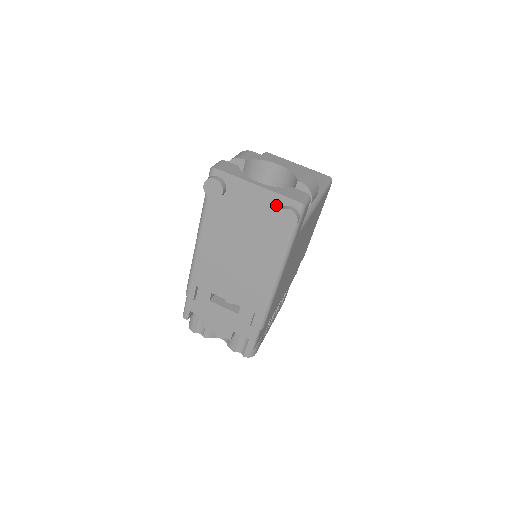
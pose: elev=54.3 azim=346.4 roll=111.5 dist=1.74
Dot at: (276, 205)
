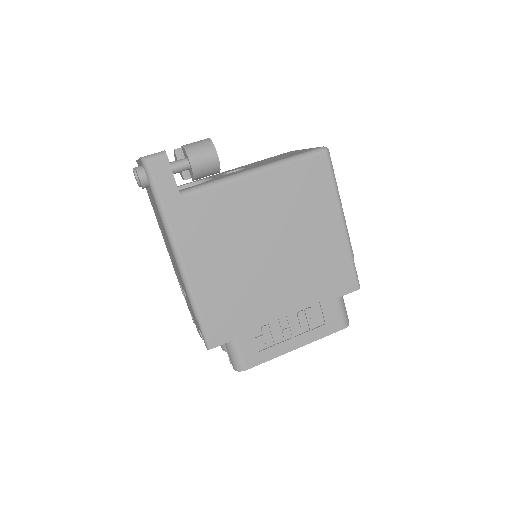
Dot at: occluded
